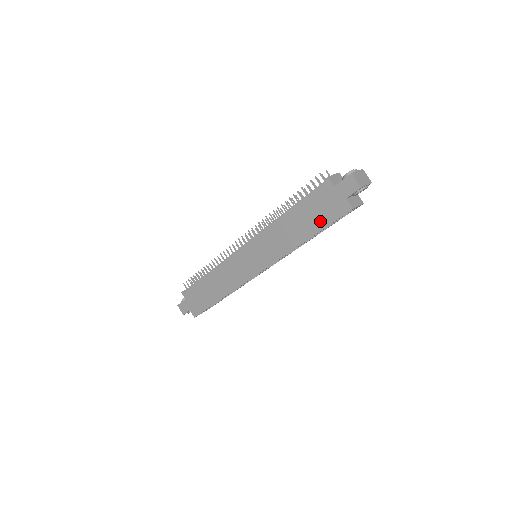
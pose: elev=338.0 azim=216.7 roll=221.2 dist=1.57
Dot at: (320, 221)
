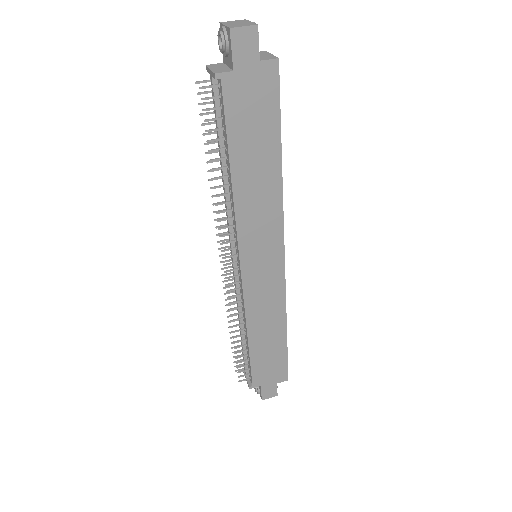
Dot at: (268, 124)
